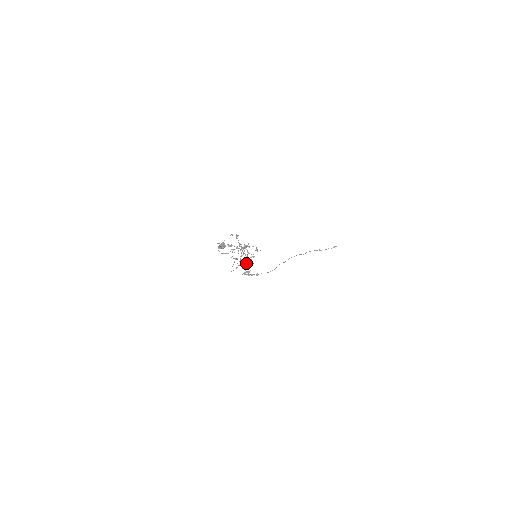
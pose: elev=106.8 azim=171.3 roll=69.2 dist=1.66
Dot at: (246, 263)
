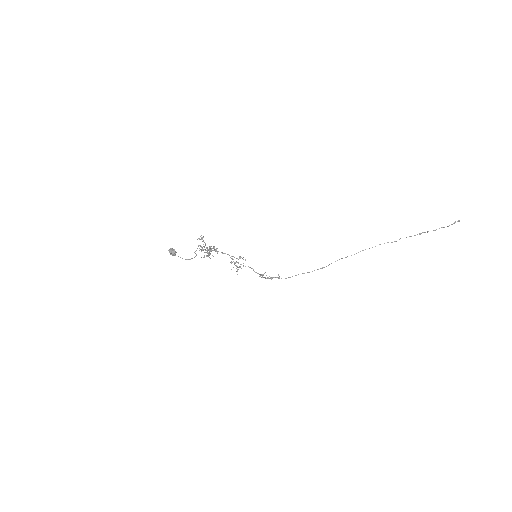
Dot at: (236, 266)
